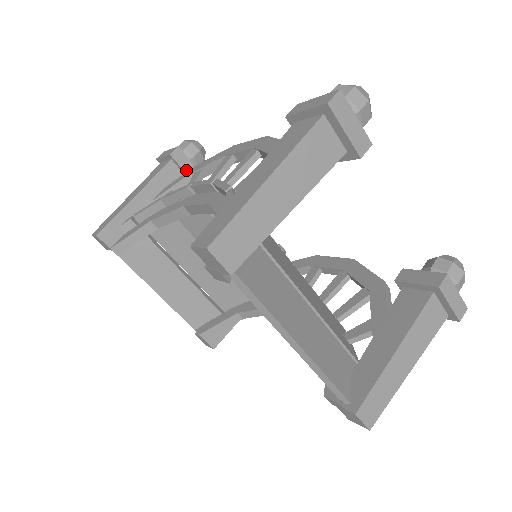
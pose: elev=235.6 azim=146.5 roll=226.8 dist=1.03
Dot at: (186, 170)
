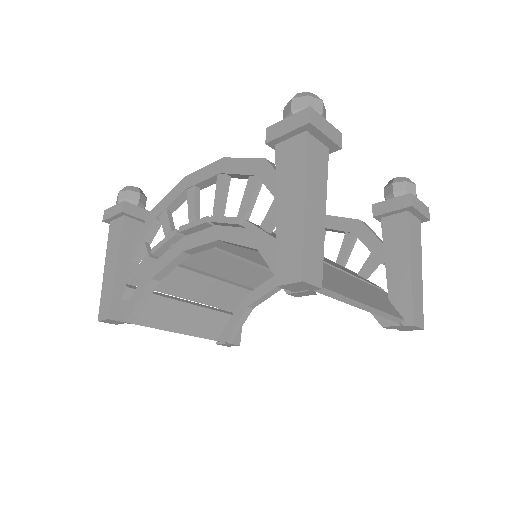
Dot at: (141, 217)
